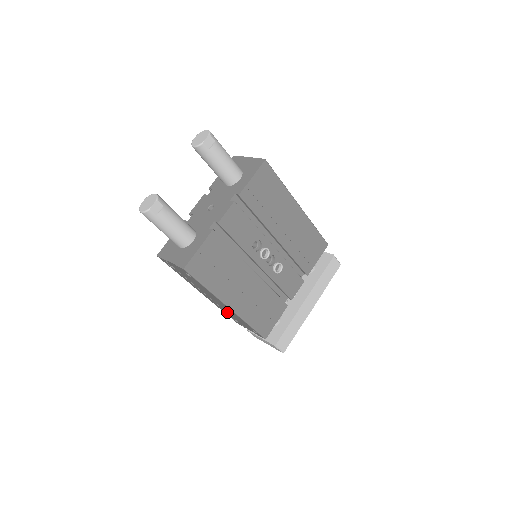
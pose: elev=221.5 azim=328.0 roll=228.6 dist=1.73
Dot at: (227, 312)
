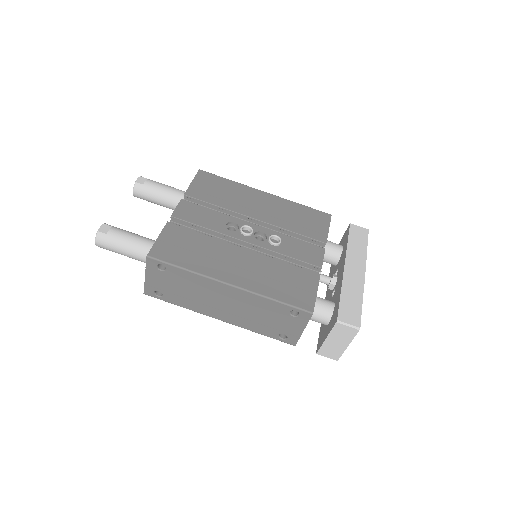
Dot at: (258, 322)
